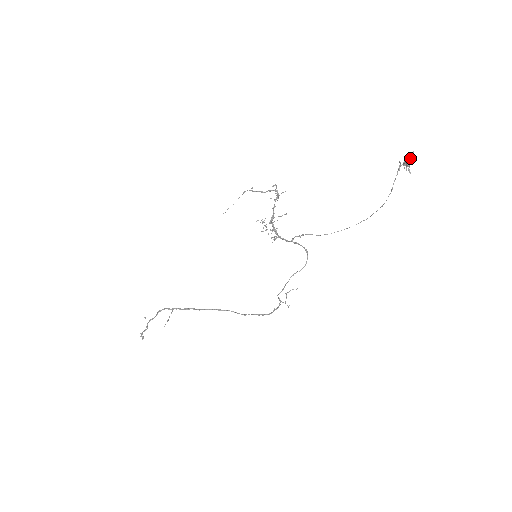
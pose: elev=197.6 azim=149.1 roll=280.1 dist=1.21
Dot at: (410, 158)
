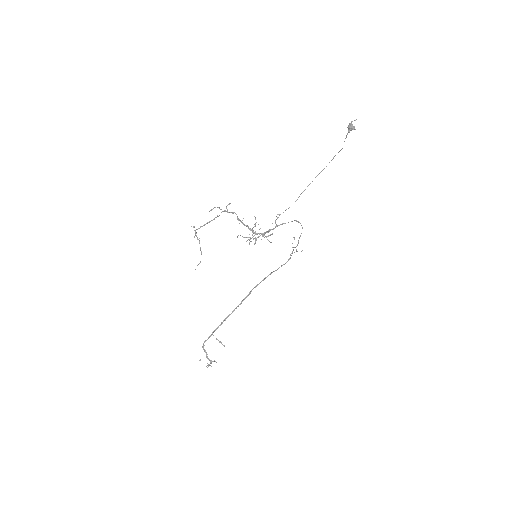
Dot at: (351, 123)
